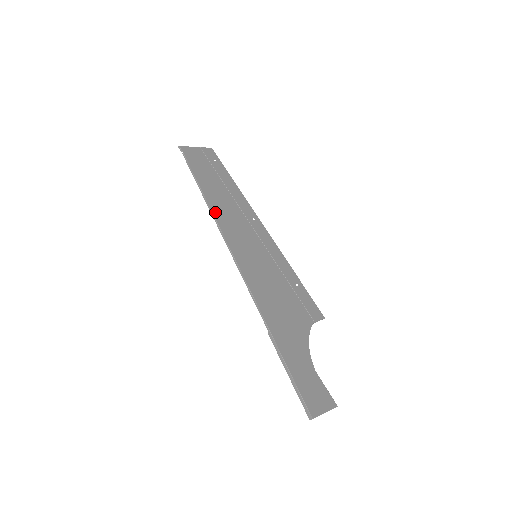
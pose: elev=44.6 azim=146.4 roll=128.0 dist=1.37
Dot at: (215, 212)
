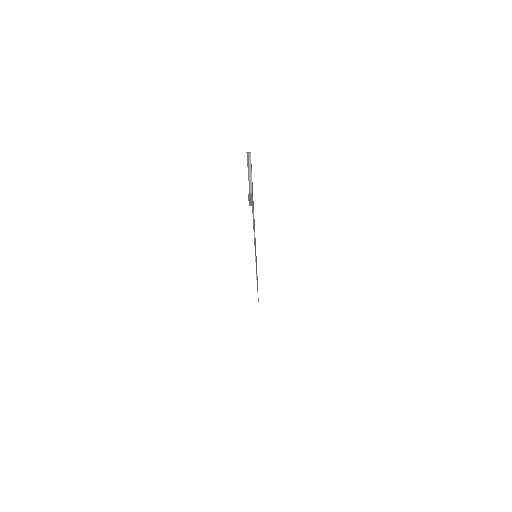
Dot at: occluded
